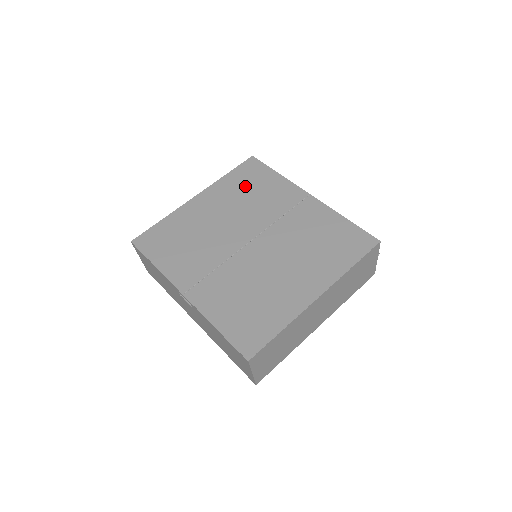
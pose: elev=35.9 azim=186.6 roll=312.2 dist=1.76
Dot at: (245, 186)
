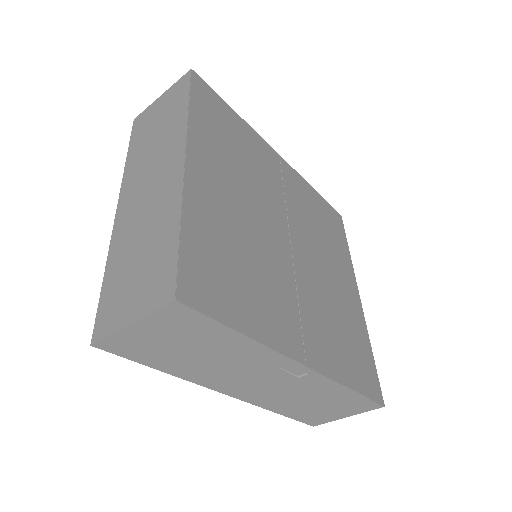
Dot at: (226, 137)
